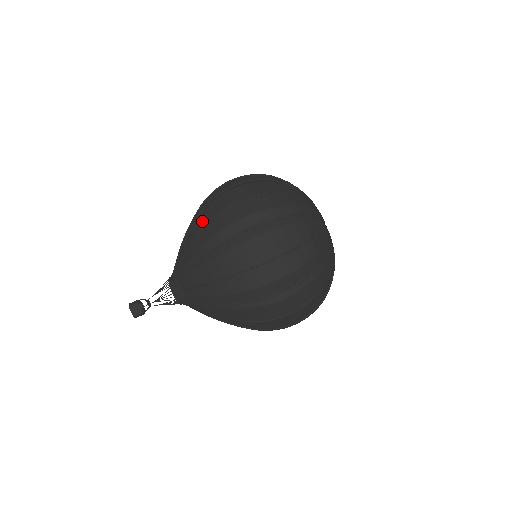
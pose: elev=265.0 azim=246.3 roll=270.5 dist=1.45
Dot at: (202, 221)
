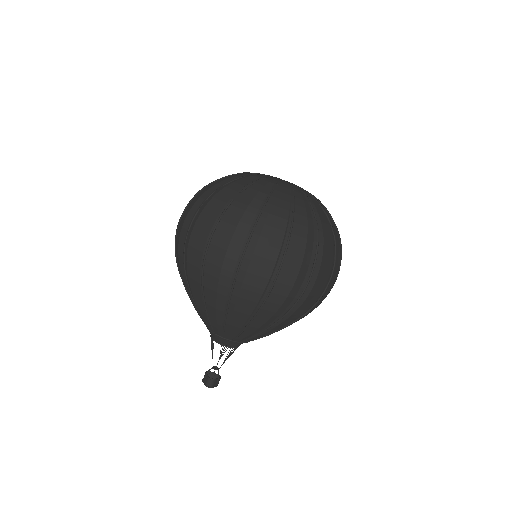
Dot at: (247, 305)
